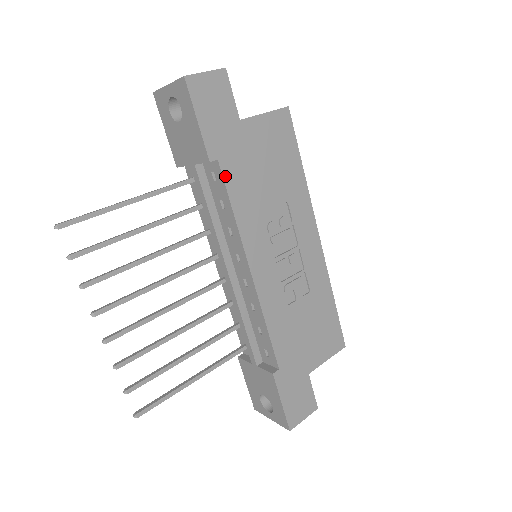
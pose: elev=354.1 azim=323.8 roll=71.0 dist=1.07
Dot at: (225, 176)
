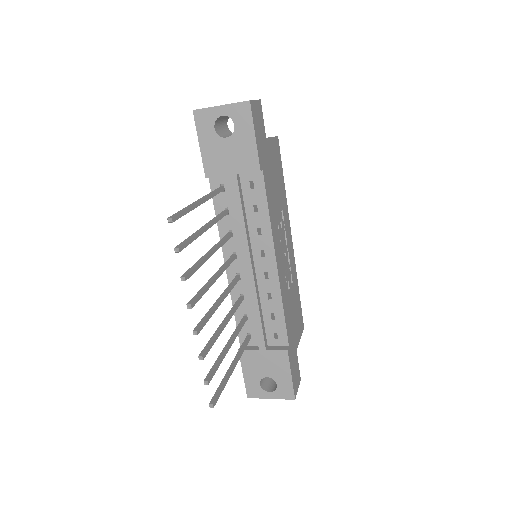
Dot at: (265, 184)
